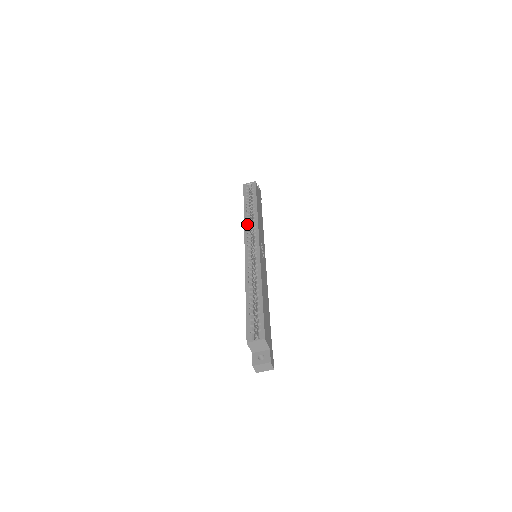
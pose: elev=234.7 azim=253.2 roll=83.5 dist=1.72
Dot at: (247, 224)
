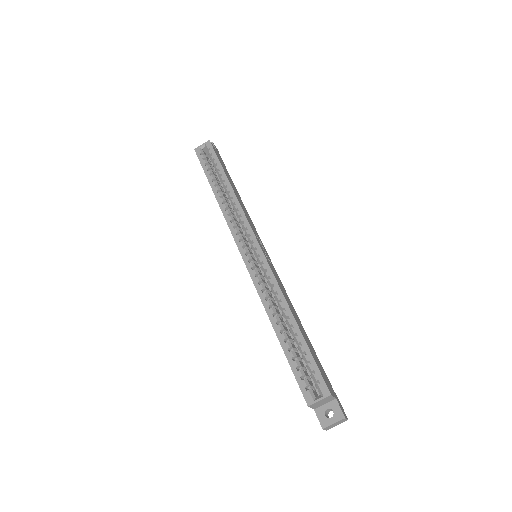
Dot at: (227, 214)
